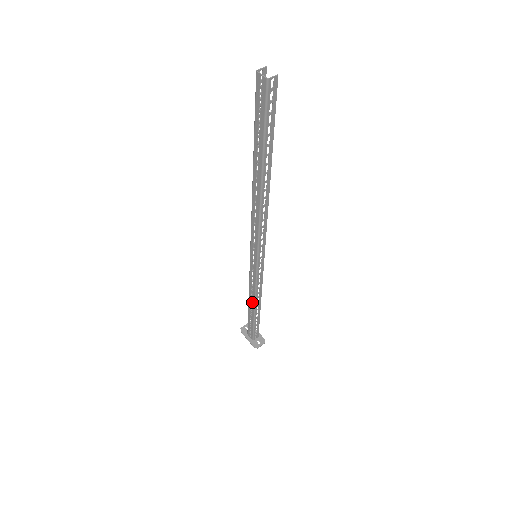
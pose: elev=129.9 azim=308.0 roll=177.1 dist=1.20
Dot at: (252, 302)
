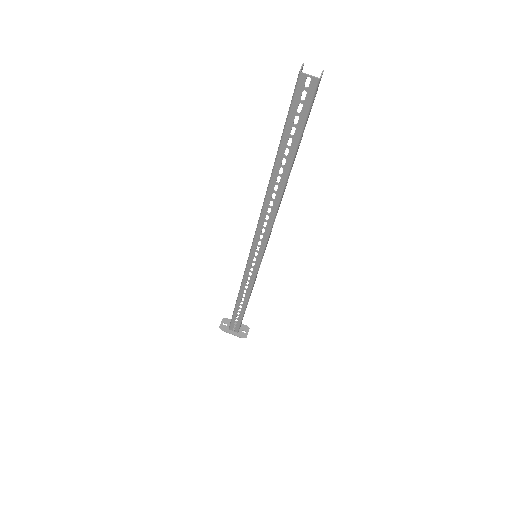
Dot at: (244, 299)
